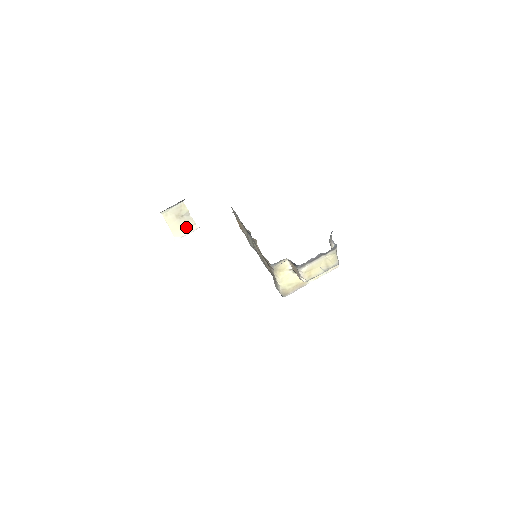
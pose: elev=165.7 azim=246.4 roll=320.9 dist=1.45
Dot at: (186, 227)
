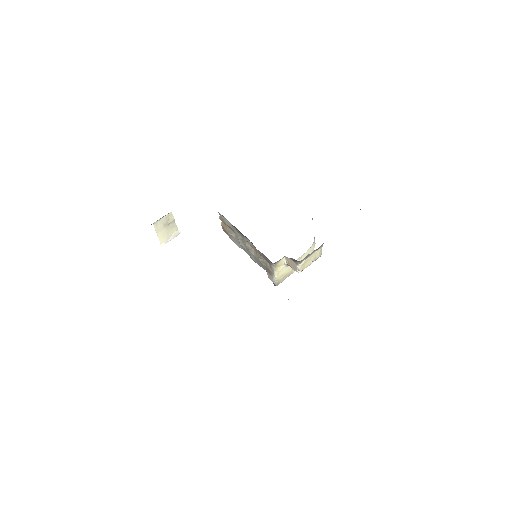
Dot at: (171, 233)
